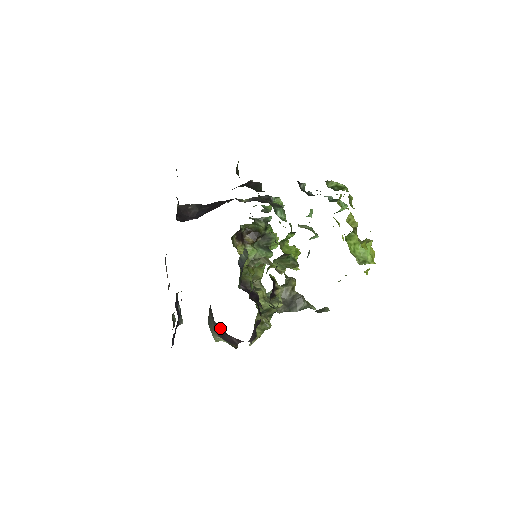
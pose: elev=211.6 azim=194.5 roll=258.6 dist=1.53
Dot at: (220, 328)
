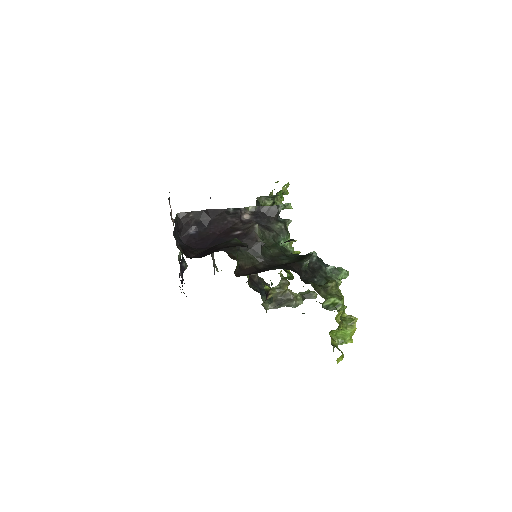
Dot at: occluded
